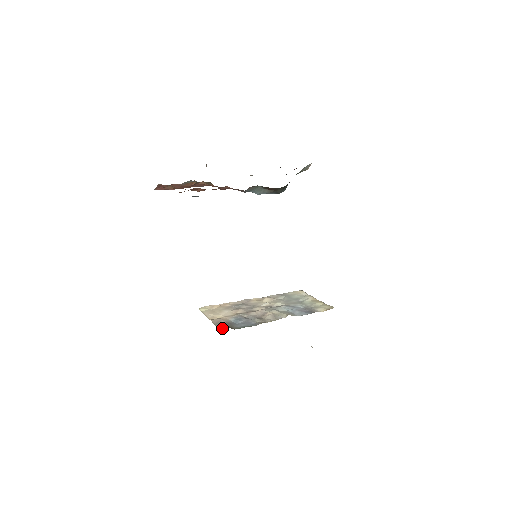
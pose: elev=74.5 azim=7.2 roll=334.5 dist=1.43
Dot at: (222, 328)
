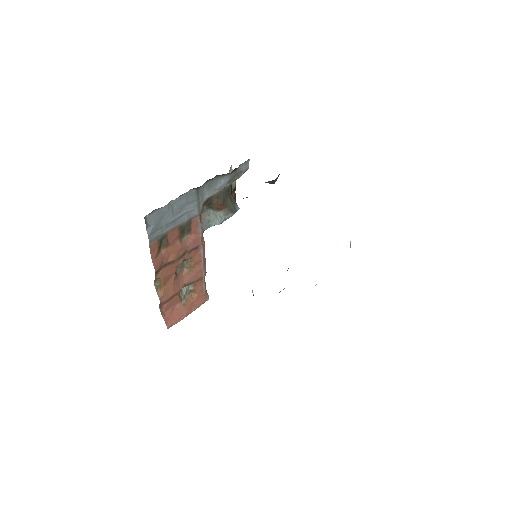
Dot at: (252, 291)
